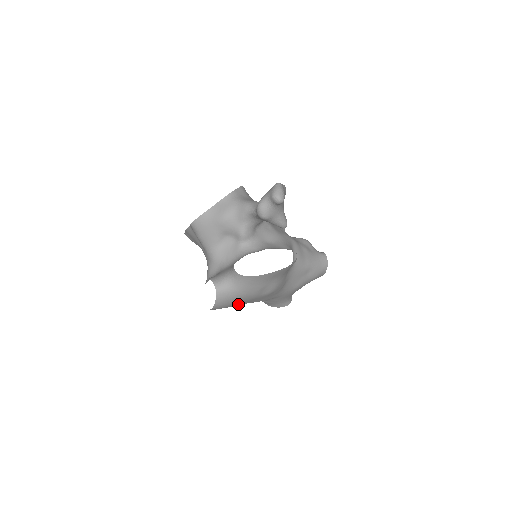
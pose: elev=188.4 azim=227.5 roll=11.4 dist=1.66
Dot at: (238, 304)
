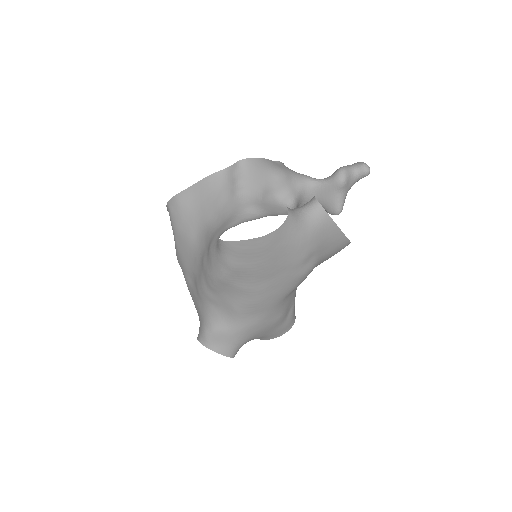
Dot at: (273, 263)
